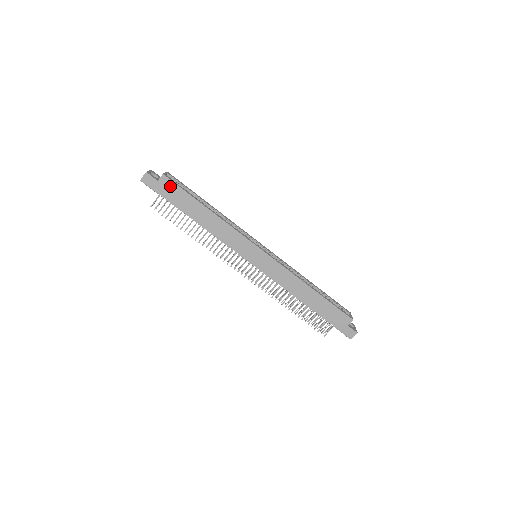
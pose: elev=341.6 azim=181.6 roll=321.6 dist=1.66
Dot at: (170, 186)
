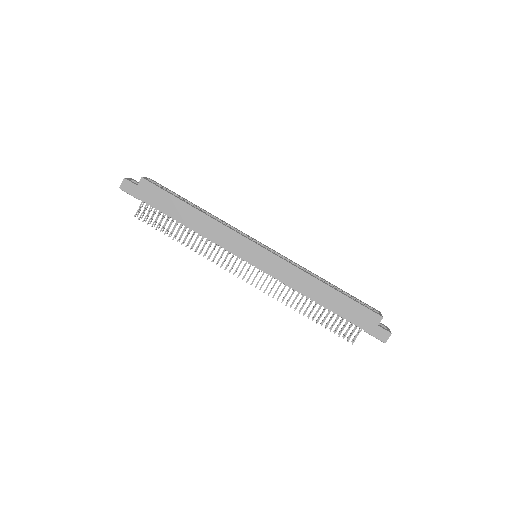
Dot at: (151, 189)
